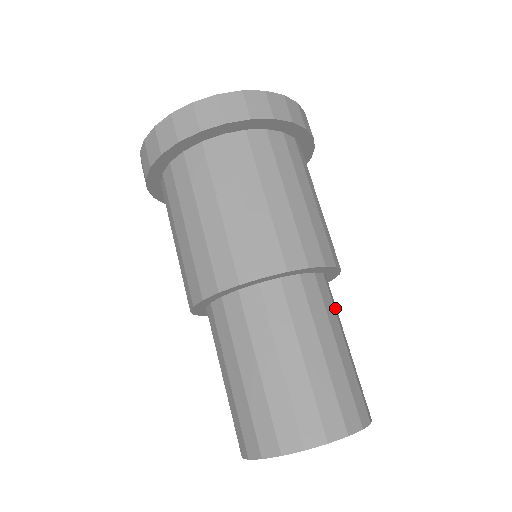
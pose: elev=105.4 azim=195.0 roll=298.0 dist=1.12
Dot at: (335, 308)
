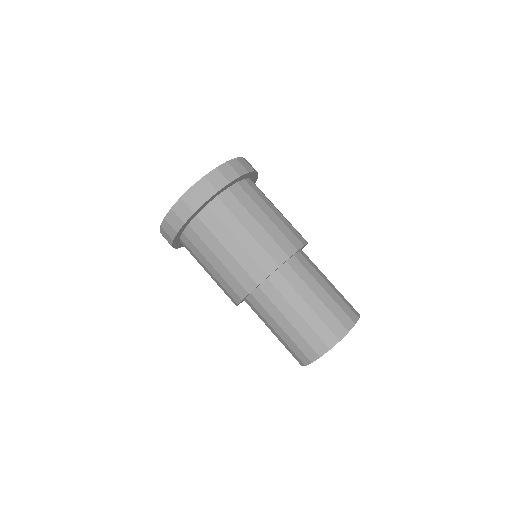
Dot at: (314, 266)
